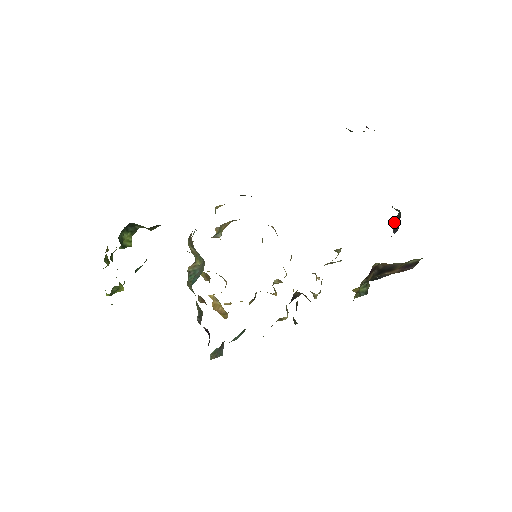
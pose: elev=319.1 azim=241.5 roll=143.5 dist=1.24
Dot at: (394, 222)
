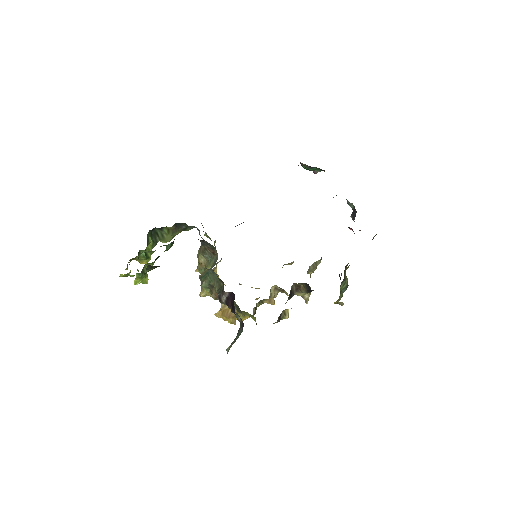
Dot at: (351, 216)
